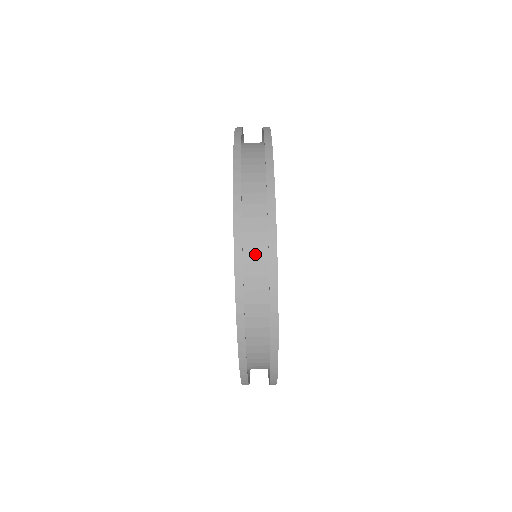
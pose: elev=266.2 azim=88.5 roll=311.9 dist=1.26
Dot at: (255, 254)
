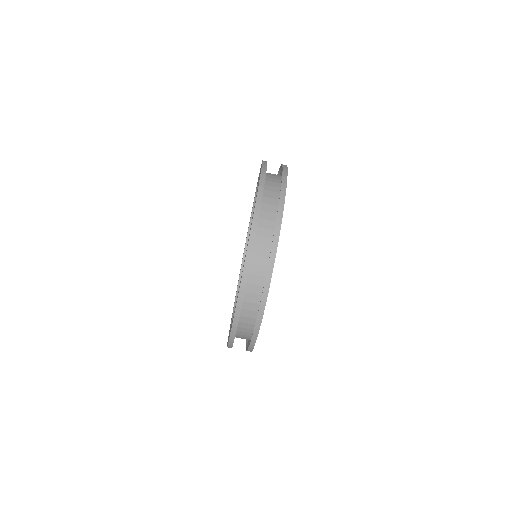
Dot at: (251, 298)
